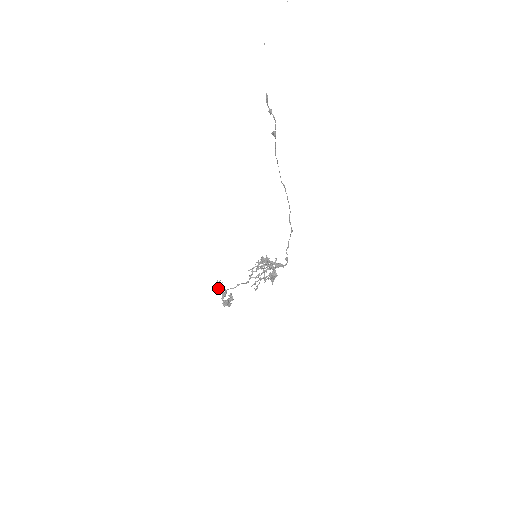
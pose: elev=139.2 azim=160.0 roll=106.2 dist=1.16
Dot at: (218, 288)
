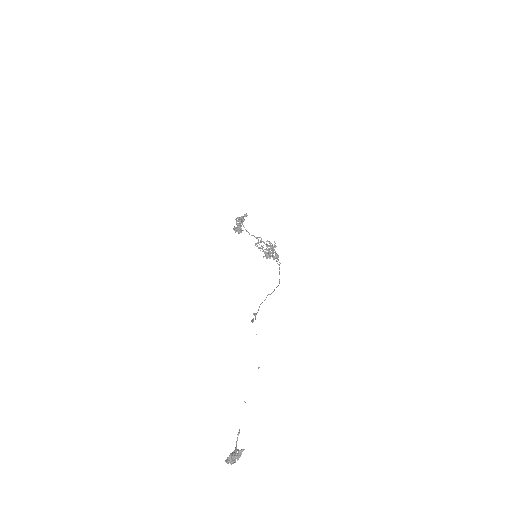
Dot at: (240, 220)
